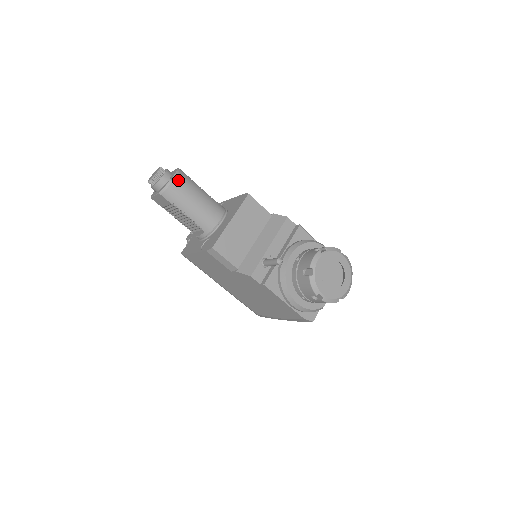
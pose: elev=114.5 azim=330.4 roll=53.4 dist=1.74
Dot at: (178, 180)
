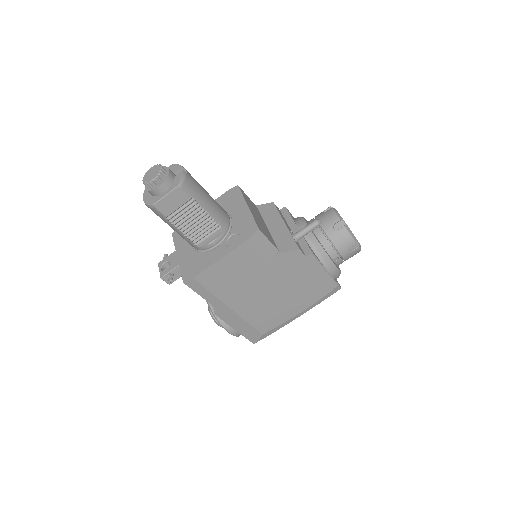
Dot at: (187, 171)
